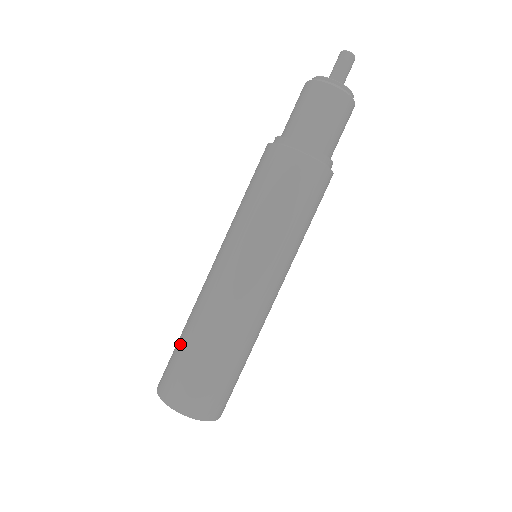
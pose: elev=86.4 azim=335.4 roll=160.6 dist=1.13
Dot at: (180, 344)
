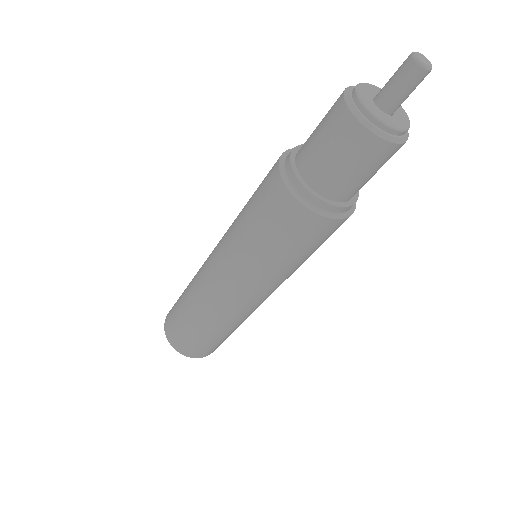
Dot at: (181, 296)
